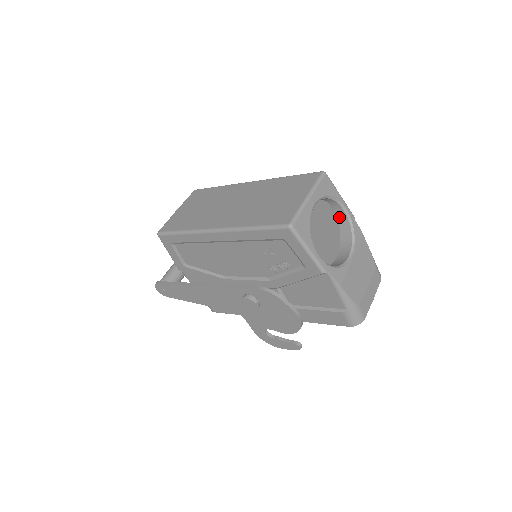
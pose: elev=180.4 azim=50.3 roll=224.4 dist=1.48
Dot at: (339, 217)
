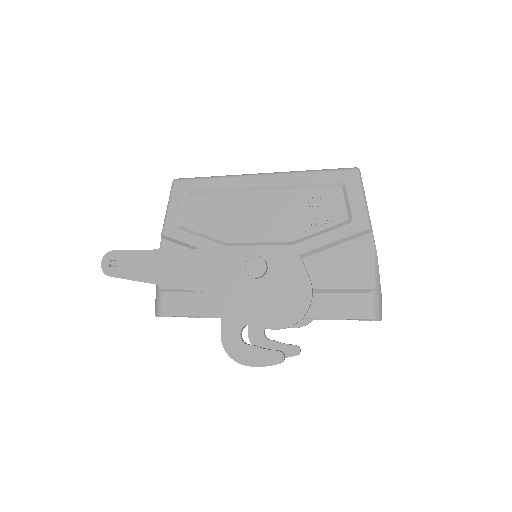
Dot at: occluded
